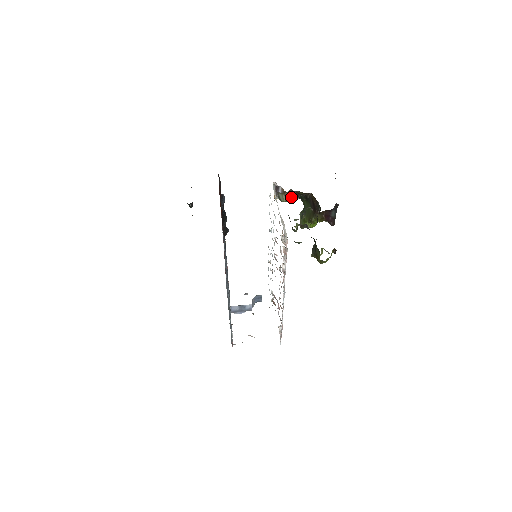
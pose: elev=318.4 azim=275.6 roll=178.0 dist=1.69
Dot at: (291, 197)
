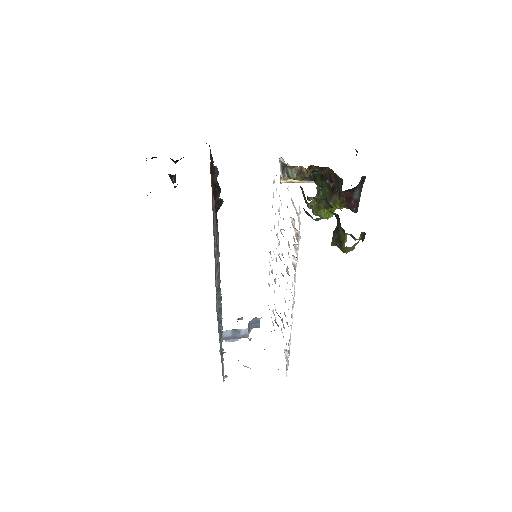
Dot at: (303, 173)
